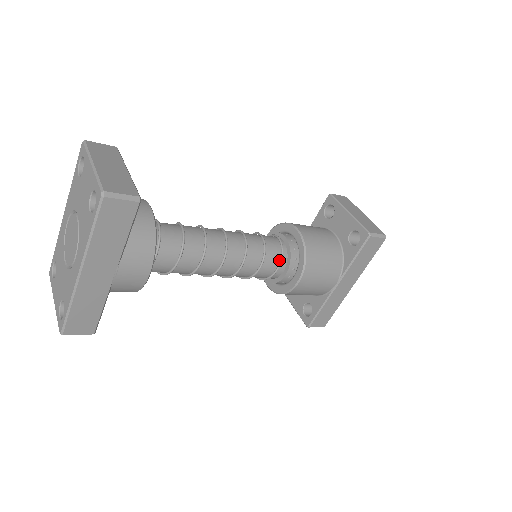
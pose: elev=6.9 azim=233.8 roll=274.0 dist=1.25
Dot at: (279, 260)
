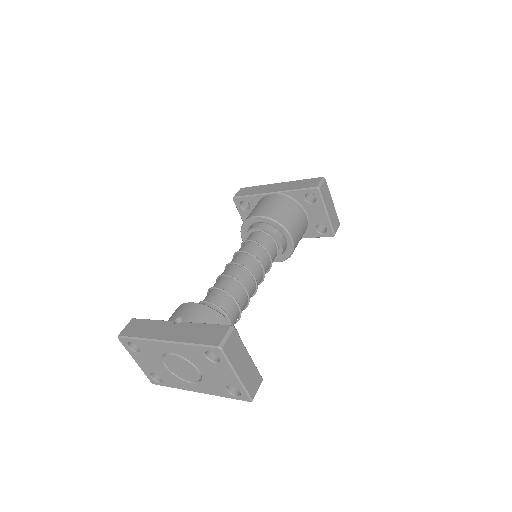
Dot at: occluded
